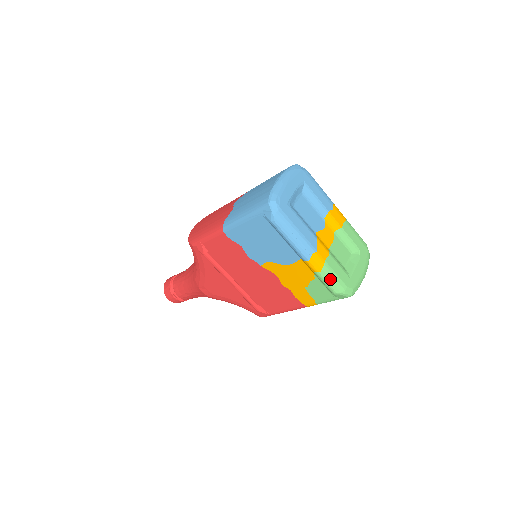
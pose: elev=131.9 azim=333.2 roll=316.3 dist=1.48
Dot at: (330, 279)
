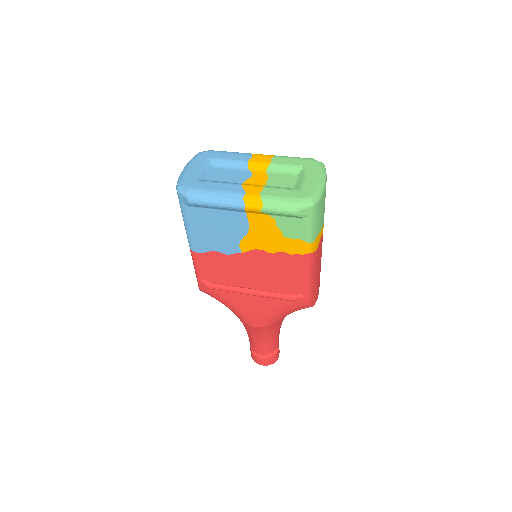
Dot at: (277, 205)
